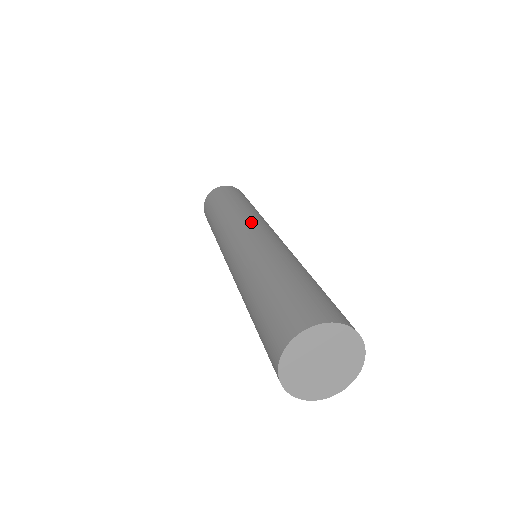
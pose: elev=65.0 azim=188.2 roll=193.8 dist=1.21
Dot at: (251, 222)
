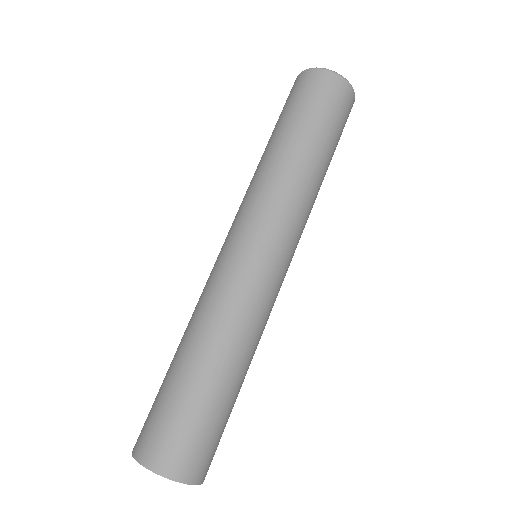
Dot at: (242, 222)
